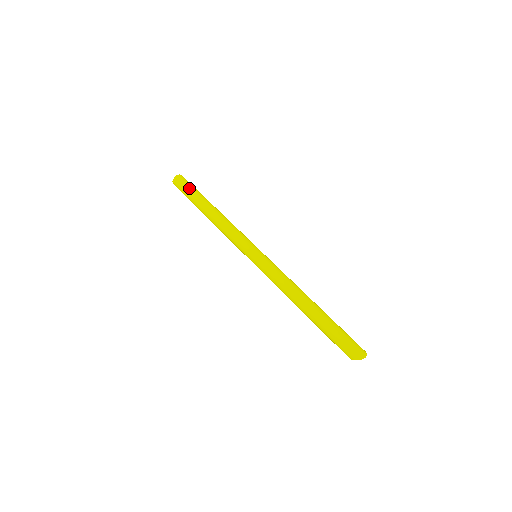
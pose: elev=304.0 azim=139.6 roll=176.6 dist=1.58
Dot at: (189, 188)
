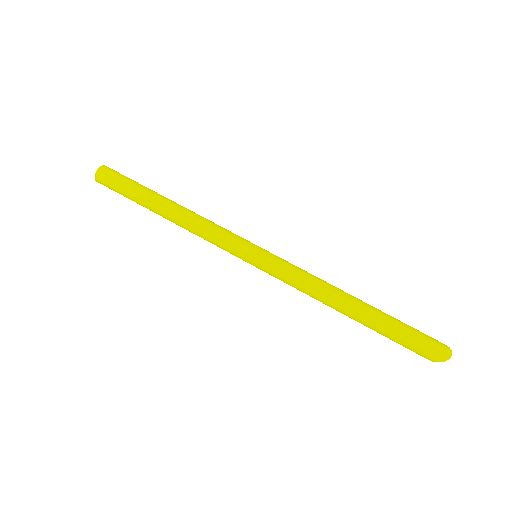
Dot at: (124, 183)
